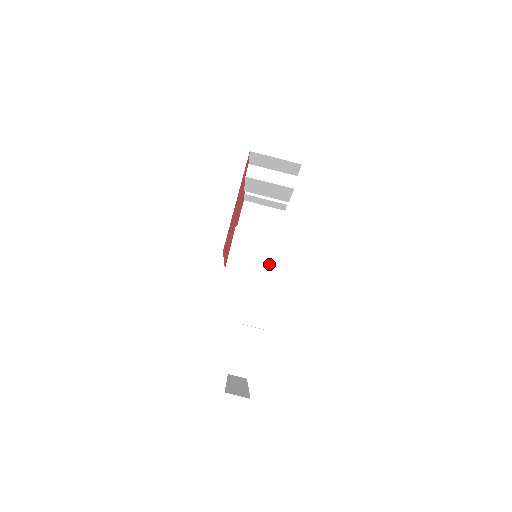
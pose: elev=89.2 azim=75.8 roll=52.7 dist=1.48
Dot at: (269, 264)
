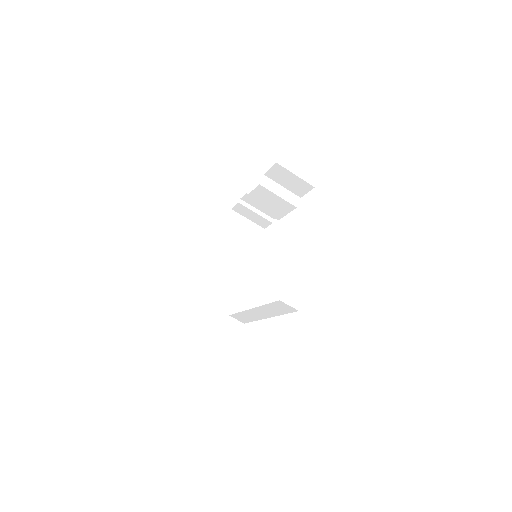
Dot at: (248, 271)
